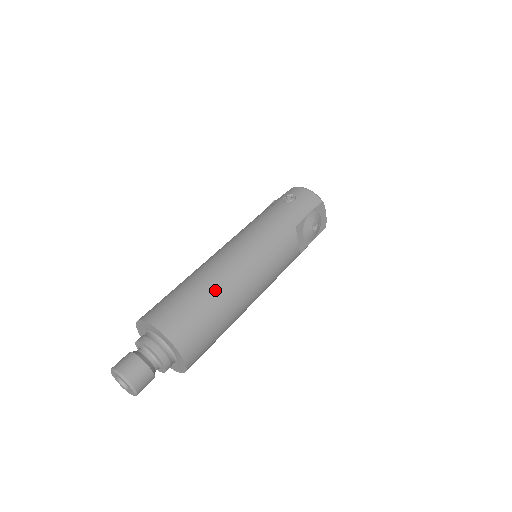
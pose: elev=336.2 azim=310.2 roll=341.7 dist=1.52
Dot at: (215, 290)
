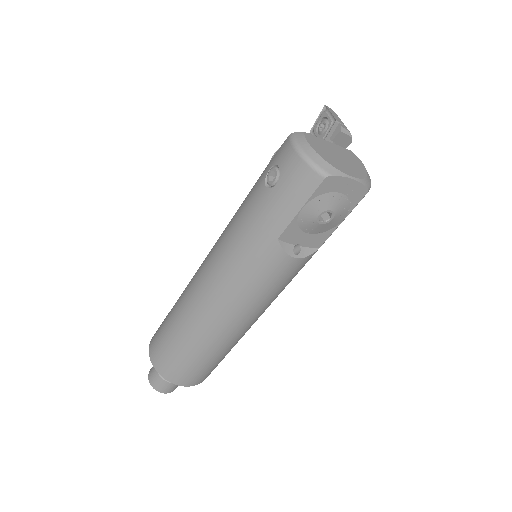
Dot at: (189, 334)
